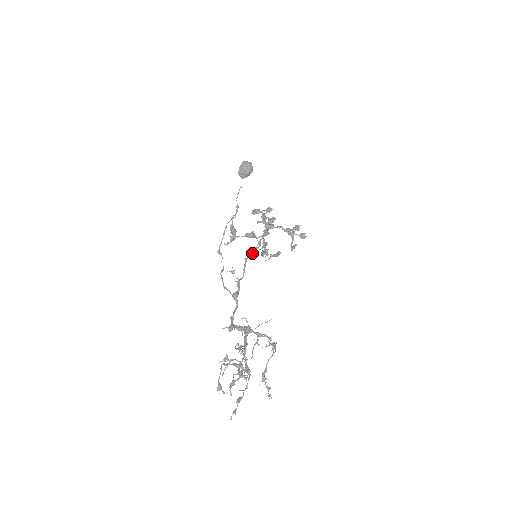
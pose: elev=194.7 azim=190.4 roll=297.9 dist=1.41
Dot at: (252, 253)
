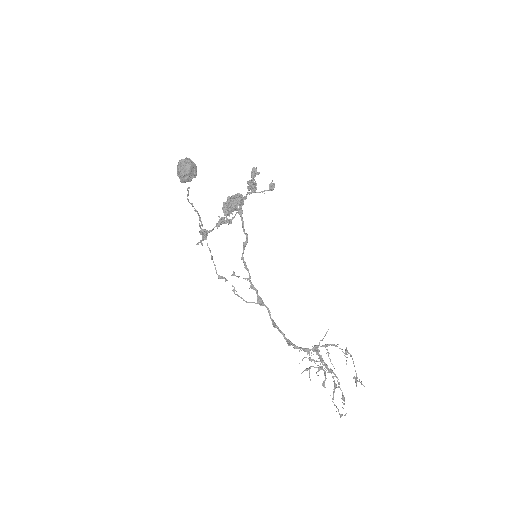
Dot at: (244, 249)
